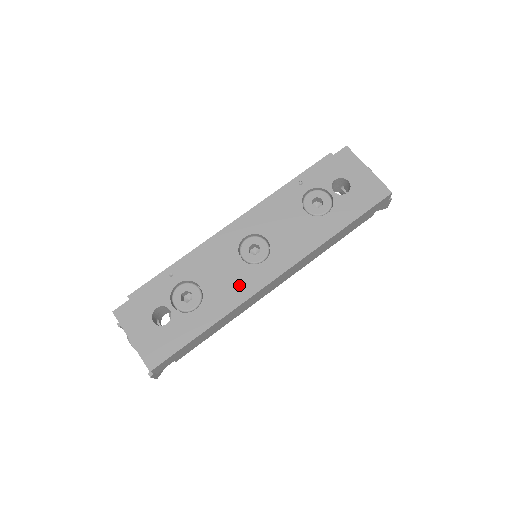
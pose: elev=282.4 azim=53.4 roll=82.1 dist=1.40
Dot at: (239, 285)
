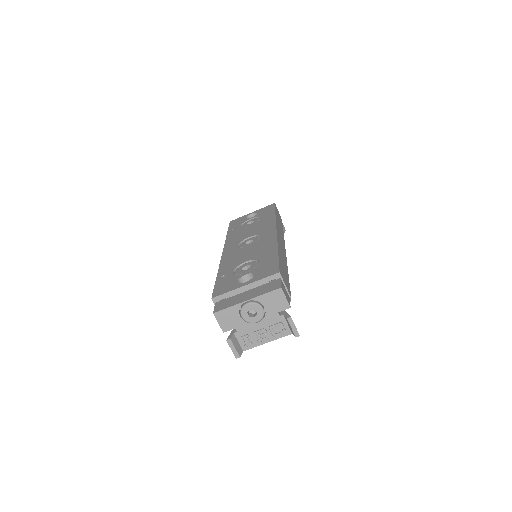
Dot at: (264, 244)
